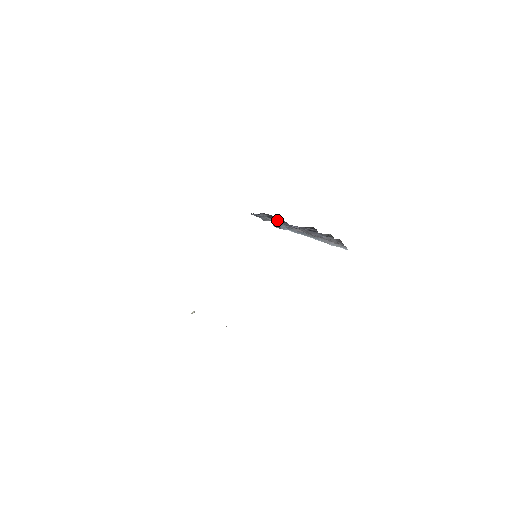
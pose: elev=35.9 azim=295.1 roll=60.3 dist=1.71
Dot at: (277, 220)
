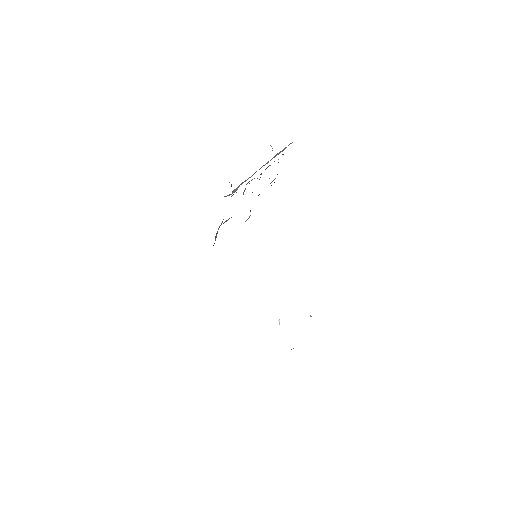
Dot at: occluded
